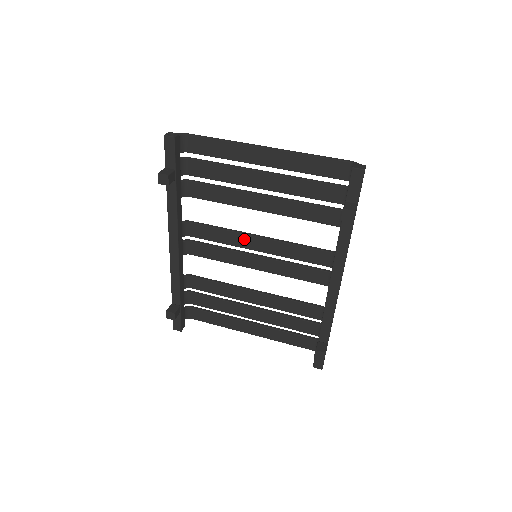
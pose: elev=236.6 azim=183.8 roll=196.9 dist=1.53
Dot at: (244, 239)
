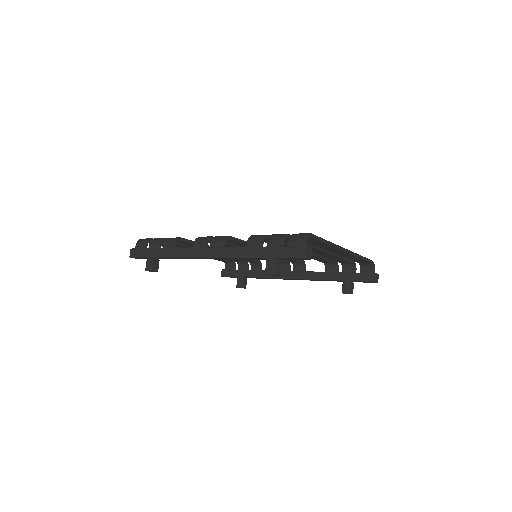
Dot at: occluded
